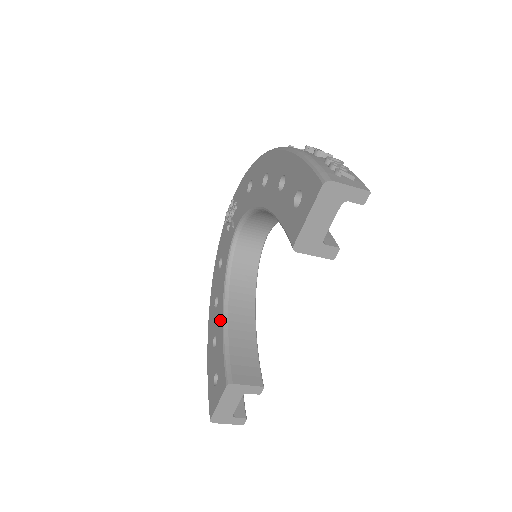
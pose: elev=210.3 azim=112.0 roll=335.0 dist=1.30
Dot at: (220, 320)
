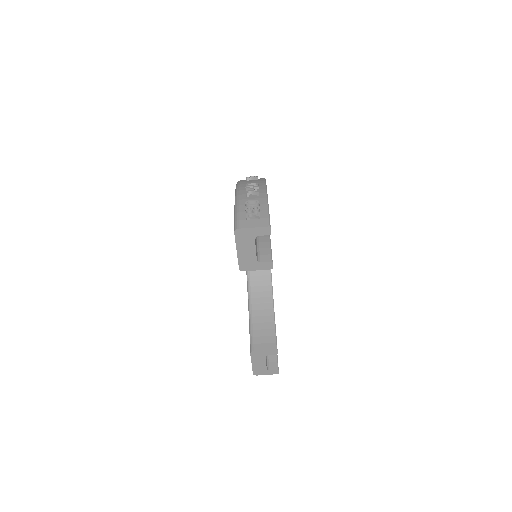
Dot at: occluded
